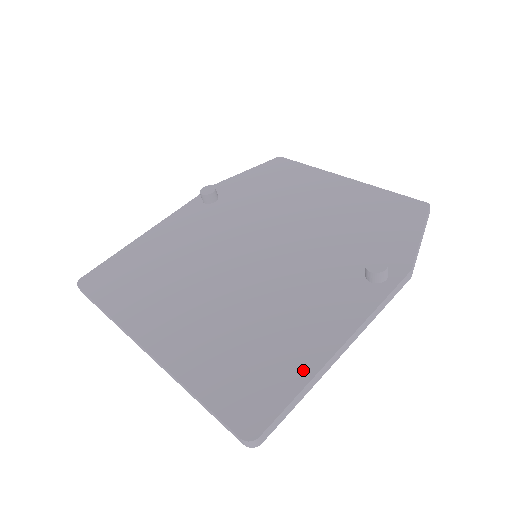
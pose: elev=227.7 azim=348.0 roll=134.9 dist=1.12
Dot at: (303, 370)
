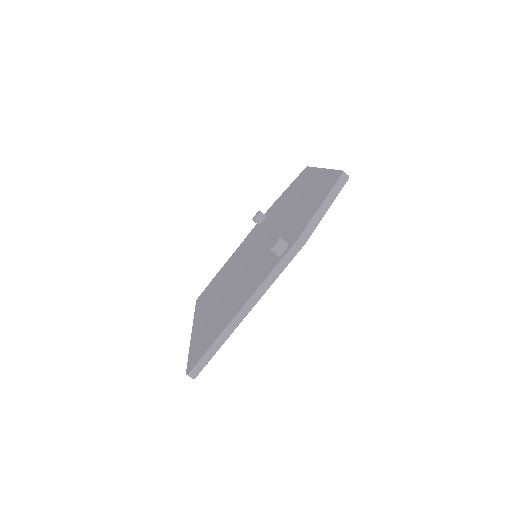
Dot at: (222, 329)
